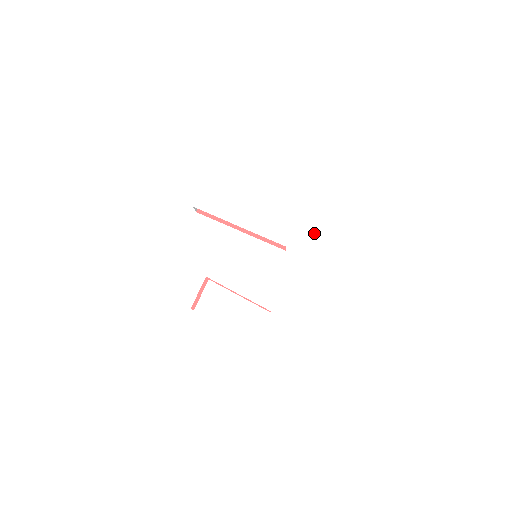
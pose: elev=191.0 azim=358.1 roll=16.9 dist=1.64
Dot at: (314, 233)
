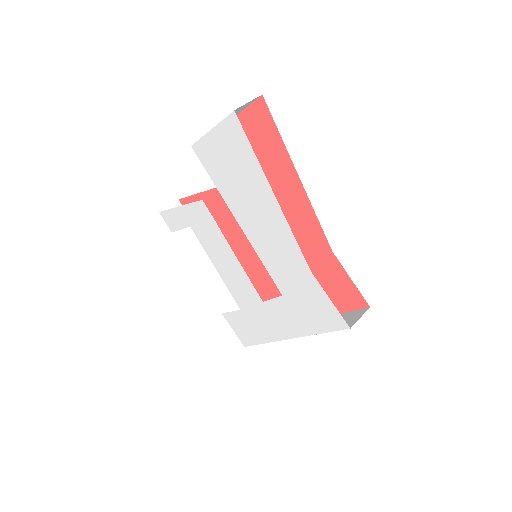
Dot at: (323, 322)
